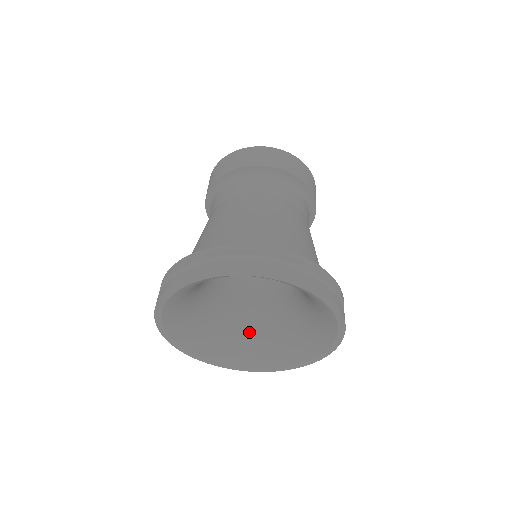
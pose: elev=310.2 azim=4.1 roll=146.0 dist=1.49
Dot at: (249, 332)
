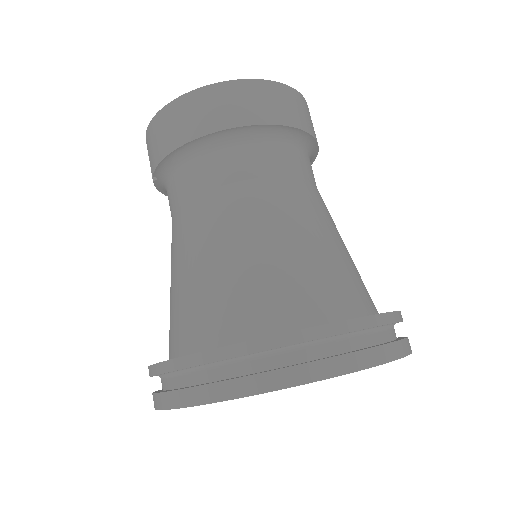
Dot at: occluded
